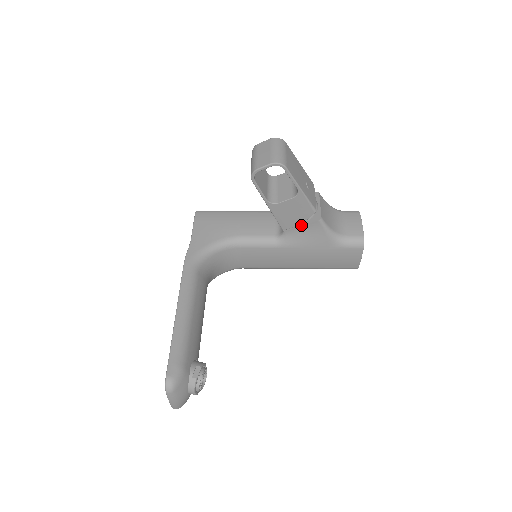
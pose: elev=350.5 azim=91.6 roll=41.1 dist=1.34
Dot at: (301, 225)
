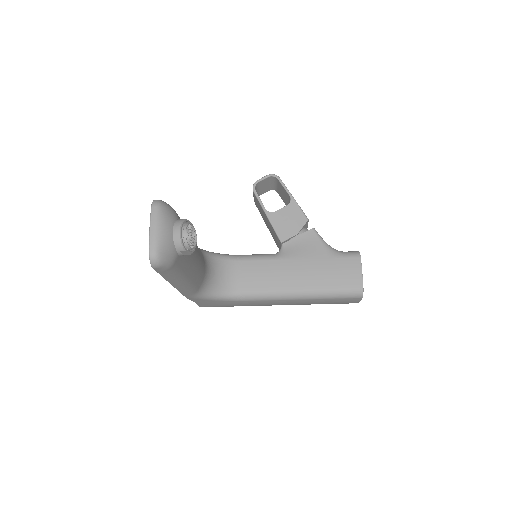
Dot at: (297, 236)
